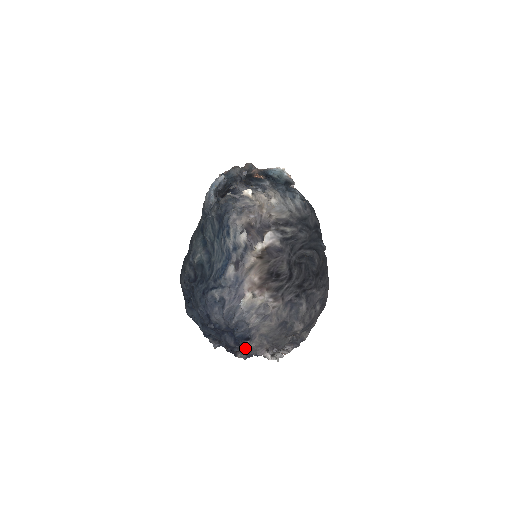
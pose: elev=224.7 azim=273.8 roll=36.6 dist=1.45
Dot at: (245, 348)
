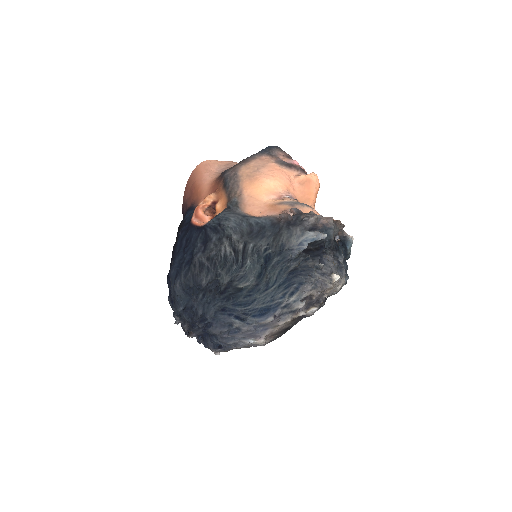
Dot at: (212, 350)
